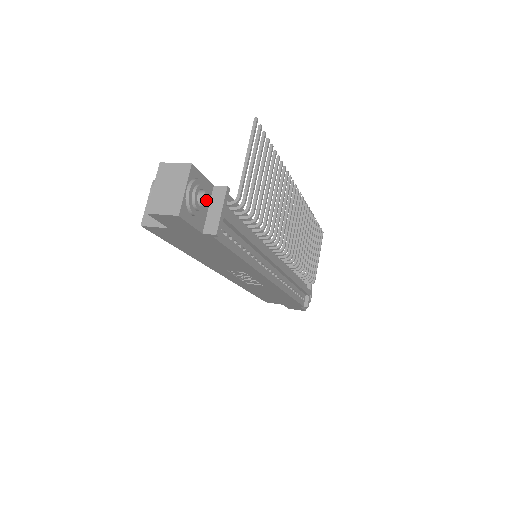
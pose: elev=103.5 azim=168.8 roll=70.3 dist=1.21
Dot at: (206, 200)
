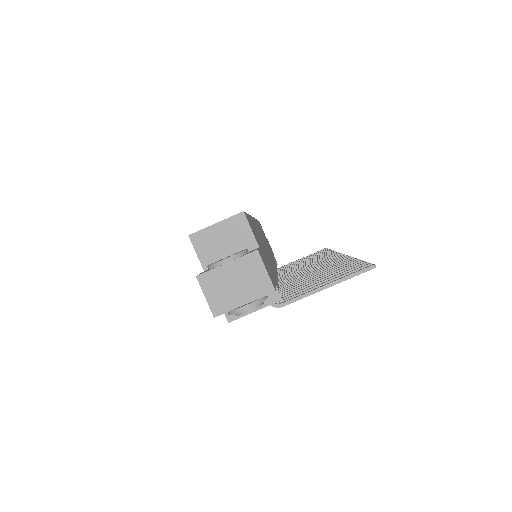
Dot at: occluded
